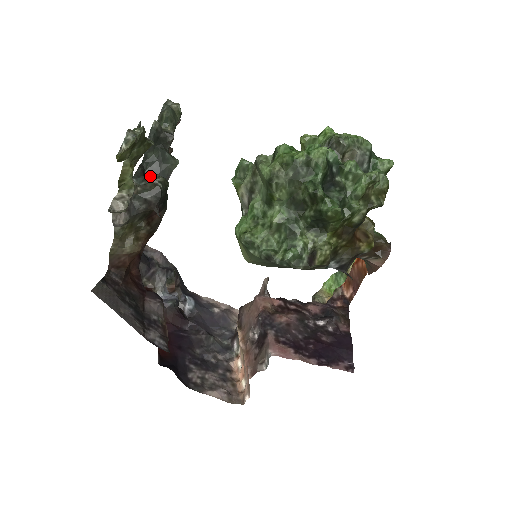
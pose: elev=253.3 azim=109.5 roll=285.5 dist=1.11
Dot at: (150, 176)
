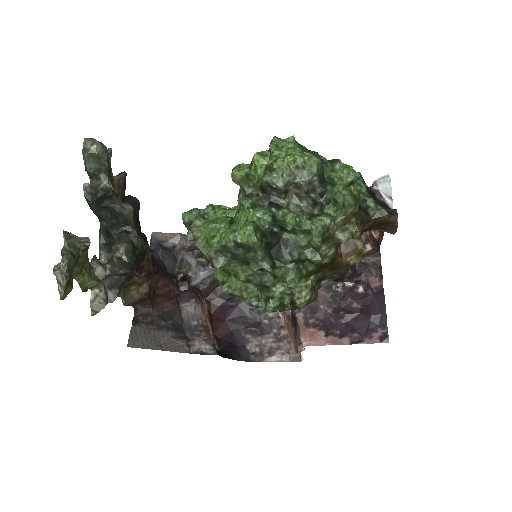
Dot at: (112, 248)
